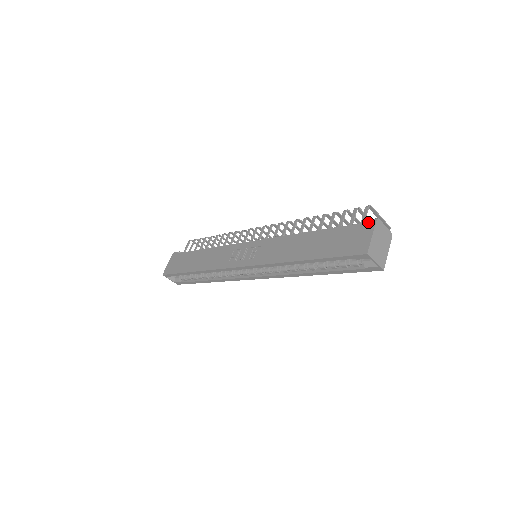
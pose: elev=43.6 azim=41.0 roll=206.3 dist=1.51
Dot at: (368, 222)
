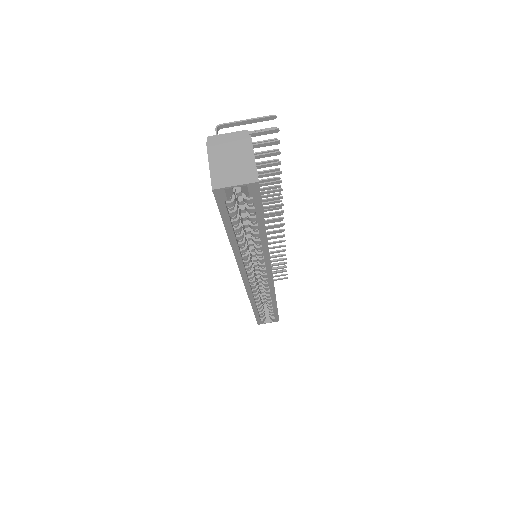
Dot at: occluded
